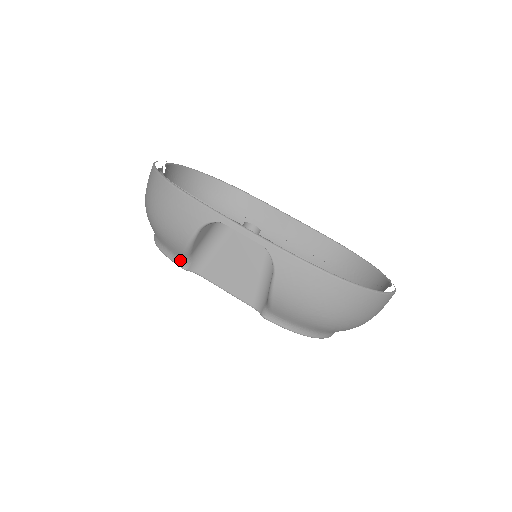
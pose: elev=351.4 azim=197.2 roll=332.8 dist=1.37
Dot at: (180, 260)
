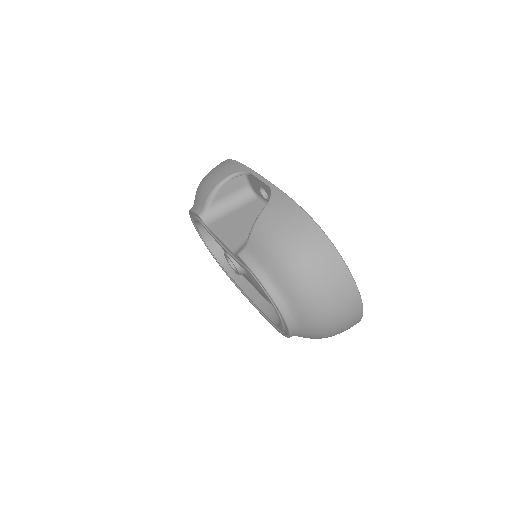
Dot at: (201, 209)
